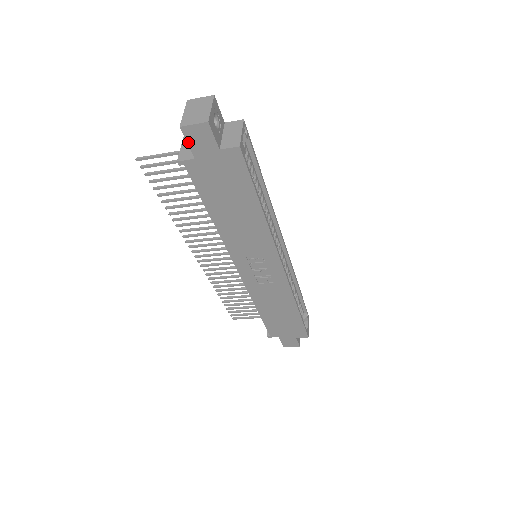
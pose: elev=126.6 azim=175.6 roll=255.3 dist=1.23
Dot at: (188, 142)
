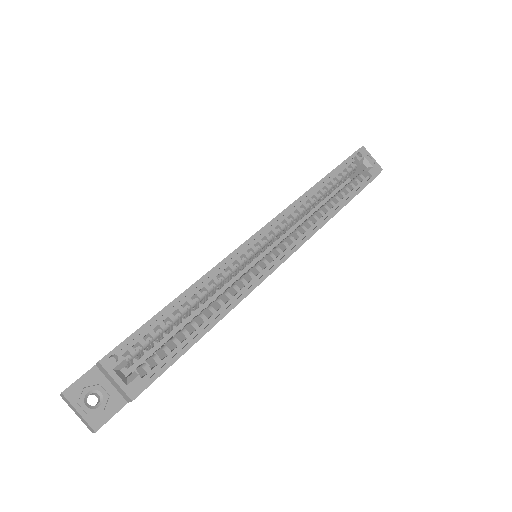
Dot at: occluded
